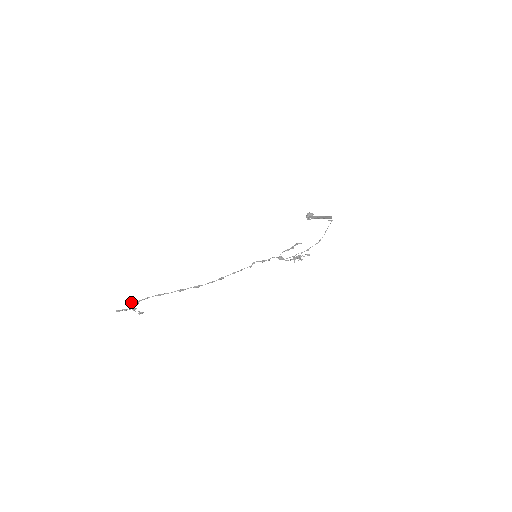
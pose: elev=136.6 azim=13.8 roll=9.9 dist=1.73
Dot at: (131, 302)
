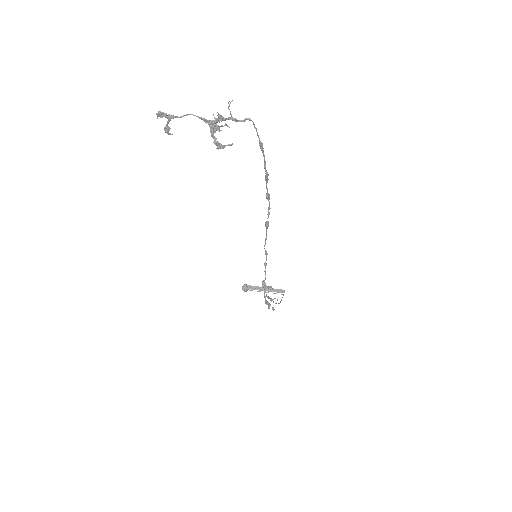
Dot at: (230, 112)
